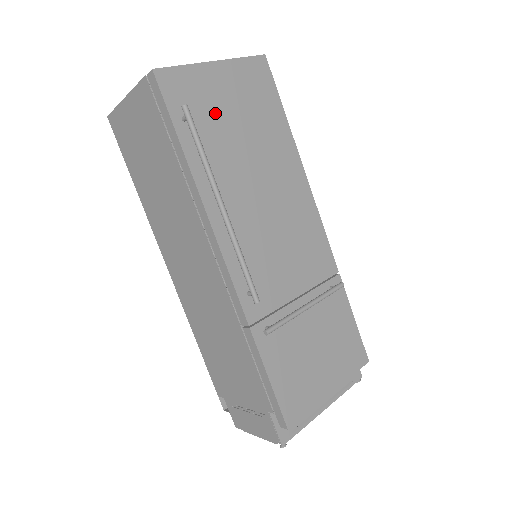
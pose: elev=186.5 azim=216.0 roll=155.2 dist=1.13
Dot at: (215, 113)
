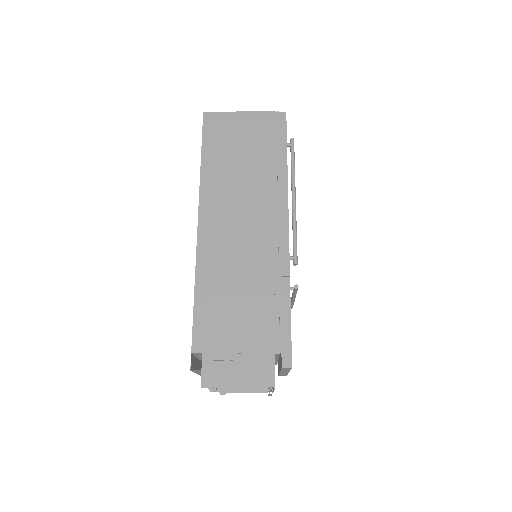
Dot at: occluded
